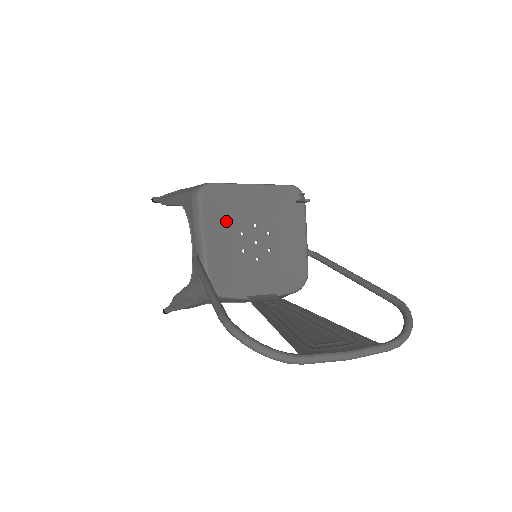
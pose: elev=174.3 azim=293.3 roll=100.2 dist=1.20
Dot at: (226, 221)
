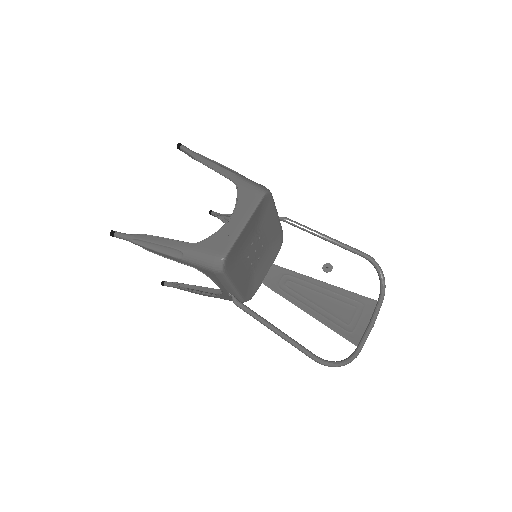
Dot at: (239, 263)
